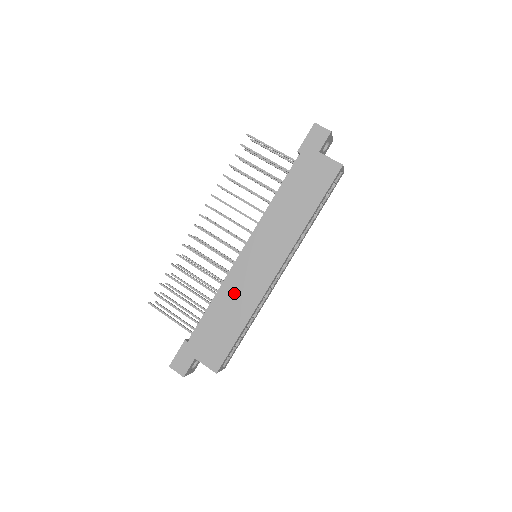
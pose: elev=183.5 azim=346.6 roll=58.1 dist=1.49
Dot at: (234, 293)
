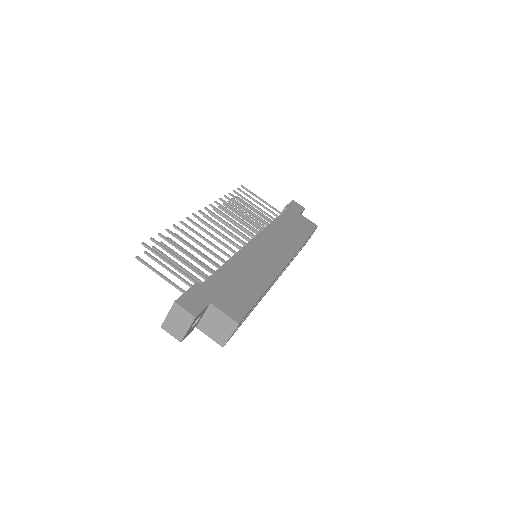
Dot at: (249, 264)
